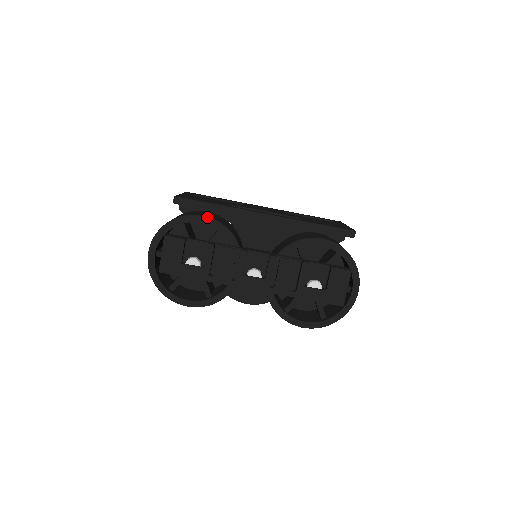
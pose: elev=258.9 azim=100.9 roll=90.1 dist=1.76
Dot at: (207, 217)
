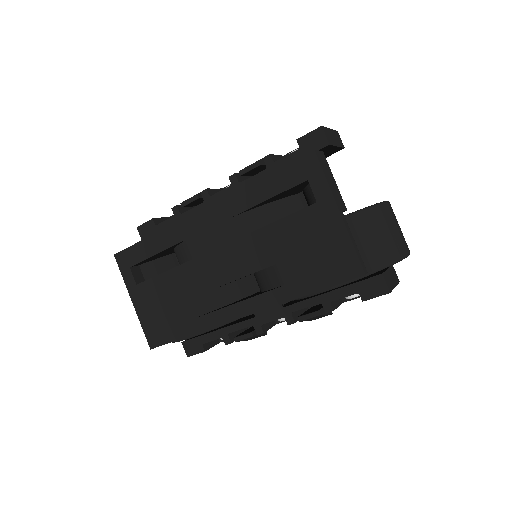
Dot at: occluded
